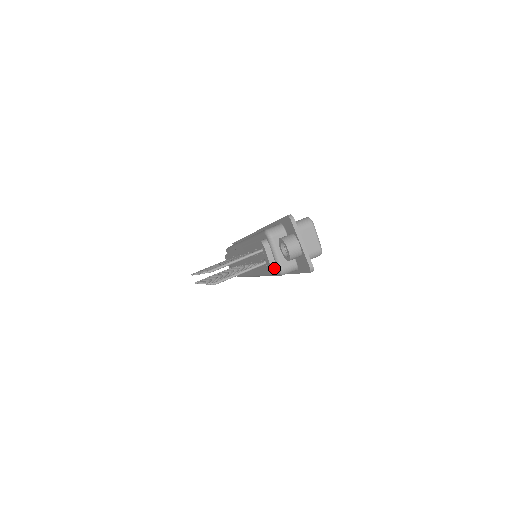
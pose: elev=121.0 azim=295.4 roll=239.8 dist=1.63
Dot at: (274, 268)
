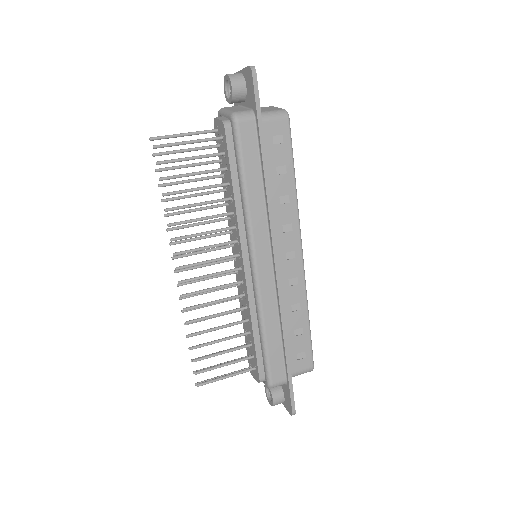
Dot at: (227, 123)
